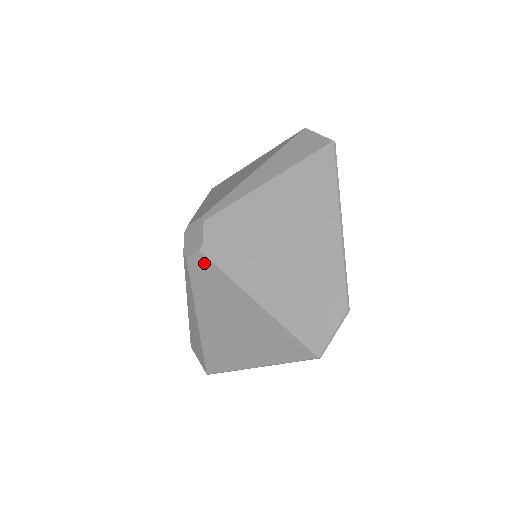
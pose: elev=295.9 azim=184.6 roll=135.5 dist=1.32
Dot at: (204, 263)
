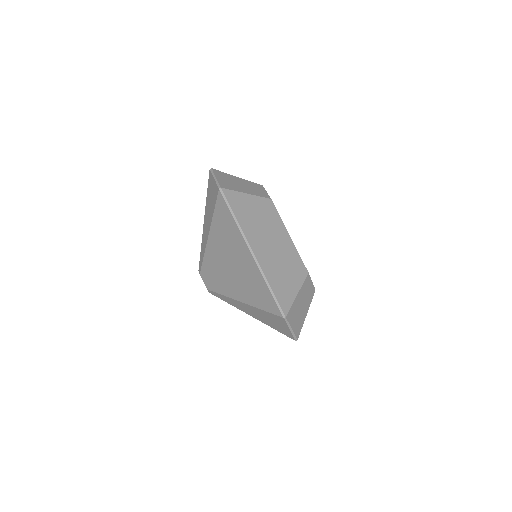
Dot at: occluded
